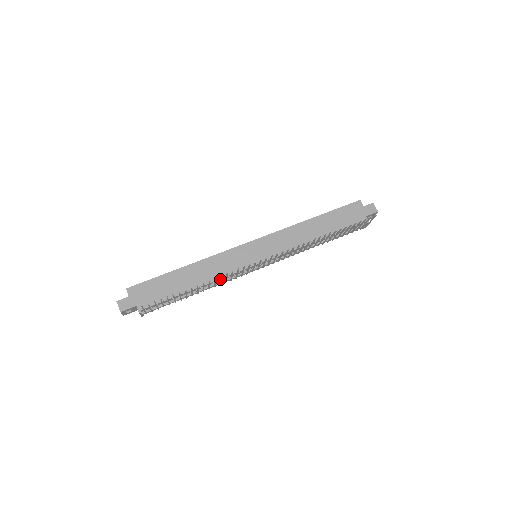
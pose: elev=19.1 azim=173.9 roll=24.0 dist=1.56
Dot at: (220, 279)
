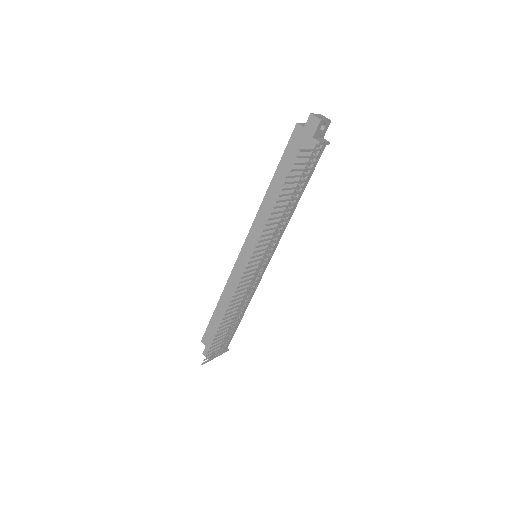
Dot at: occluded
